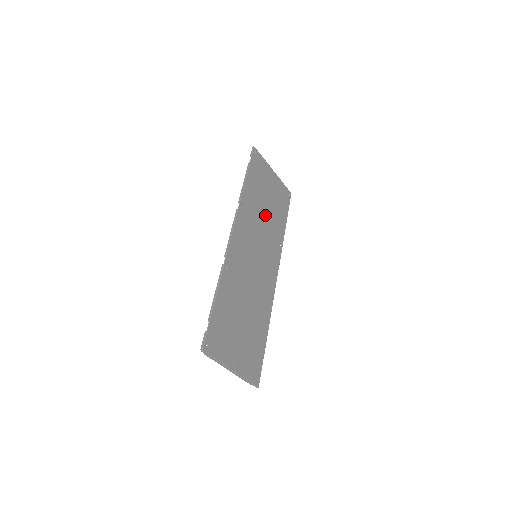
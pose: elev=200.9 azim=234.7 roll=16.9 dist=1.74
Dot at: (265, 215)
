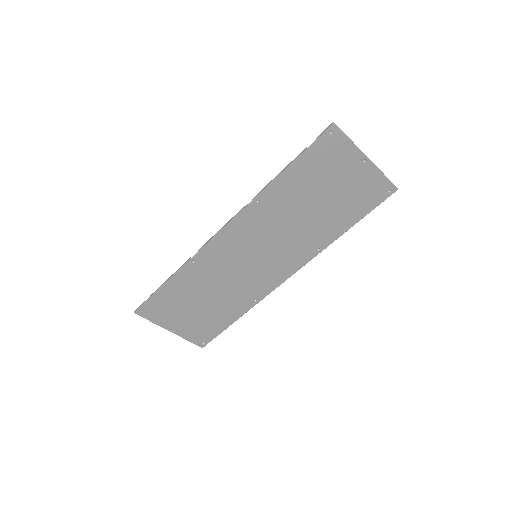
Dot at: (304, 215)
